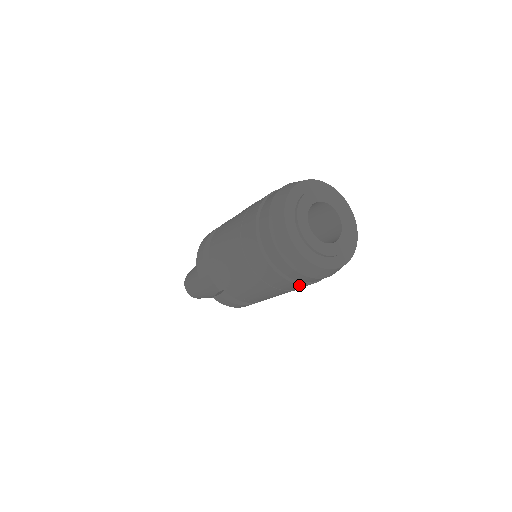
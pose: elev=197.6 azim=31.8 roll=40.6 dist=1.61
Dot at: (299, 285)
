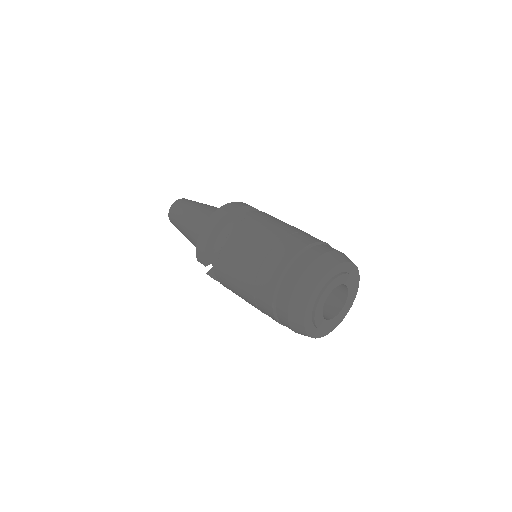
Dot at: occluded
